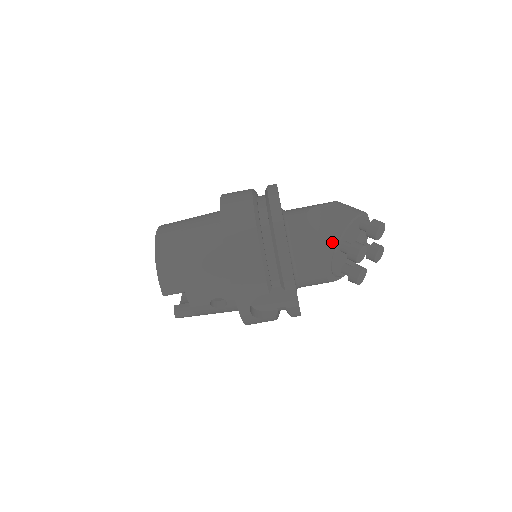
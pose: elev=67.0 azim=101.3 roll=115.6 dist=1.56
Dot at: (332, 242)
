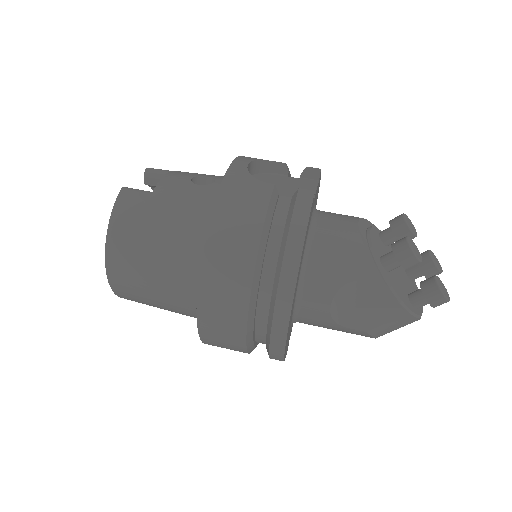
Dot at: occluded
